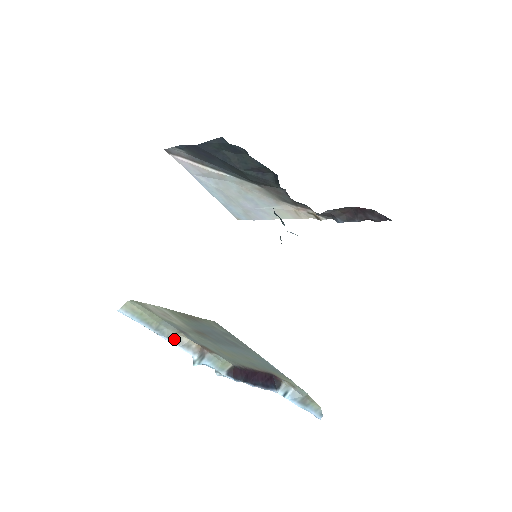
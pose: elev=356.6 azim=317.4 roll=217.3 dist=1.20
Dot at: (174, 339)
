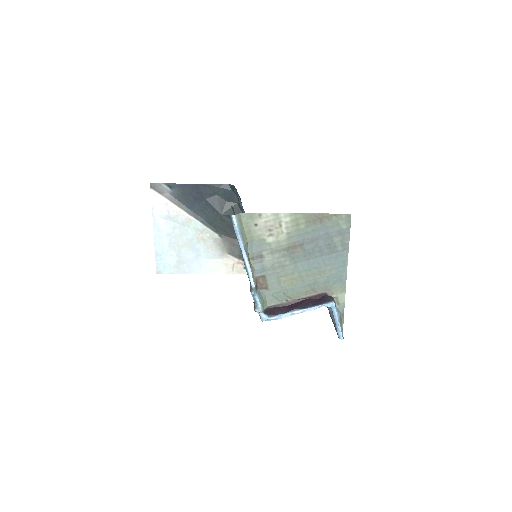
Dot at: (249, 262)
